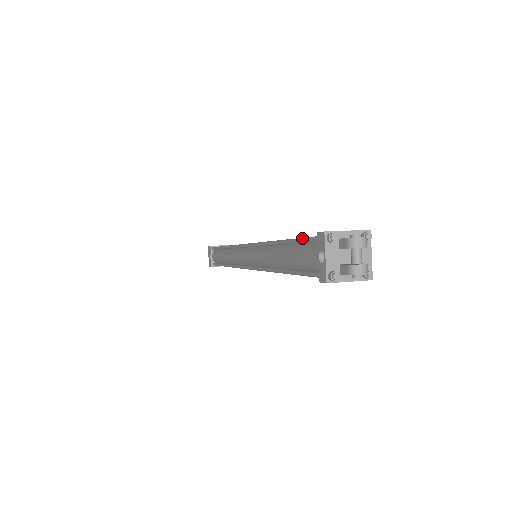
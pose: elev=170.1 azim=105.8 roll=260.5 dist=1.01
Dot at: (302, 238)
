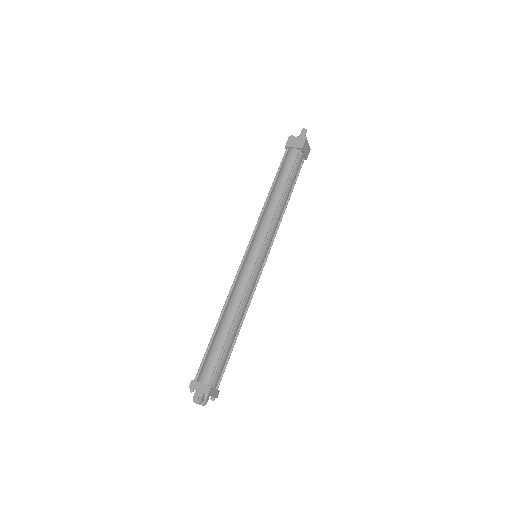
Dot at: (203, 358)
